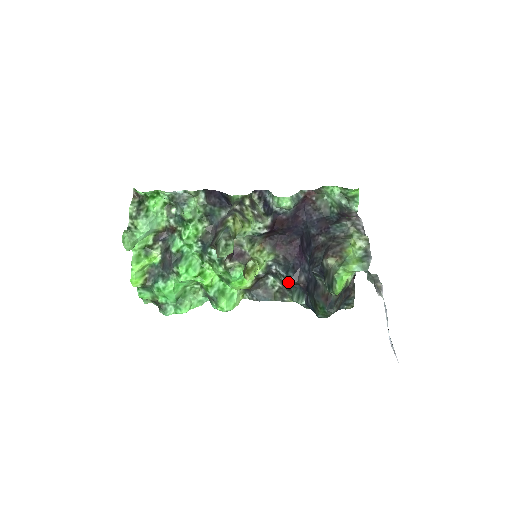
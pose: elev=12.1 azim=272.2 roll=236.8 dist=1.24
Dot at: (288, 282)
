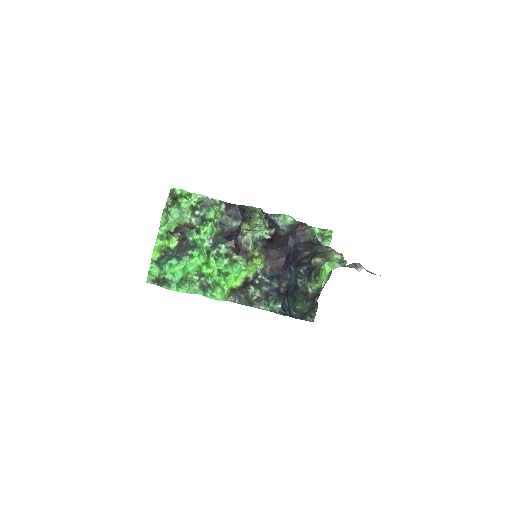
Dot at: (269, 290)
